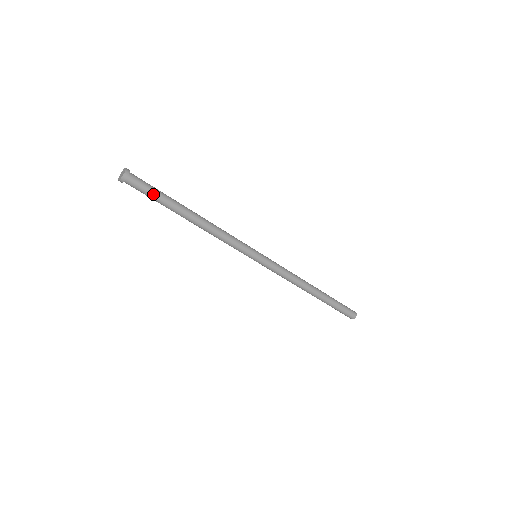
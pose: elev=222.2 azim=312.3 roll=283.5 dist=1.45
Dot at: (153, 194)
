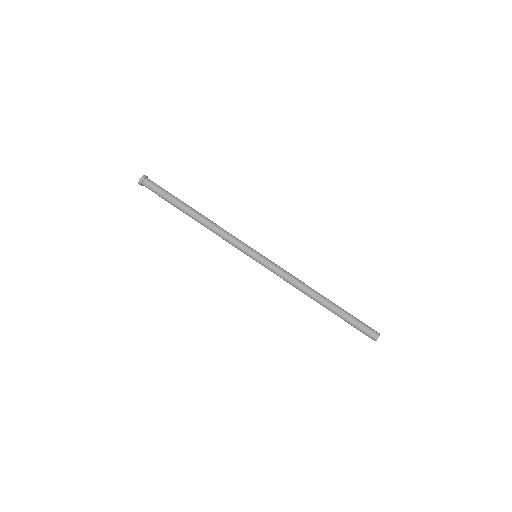
Dot at: (163, 193)
